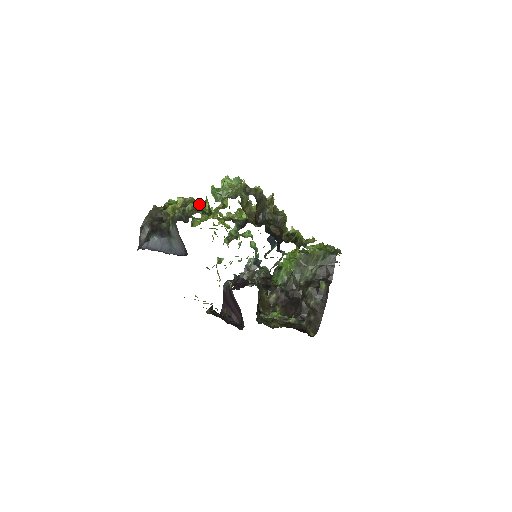
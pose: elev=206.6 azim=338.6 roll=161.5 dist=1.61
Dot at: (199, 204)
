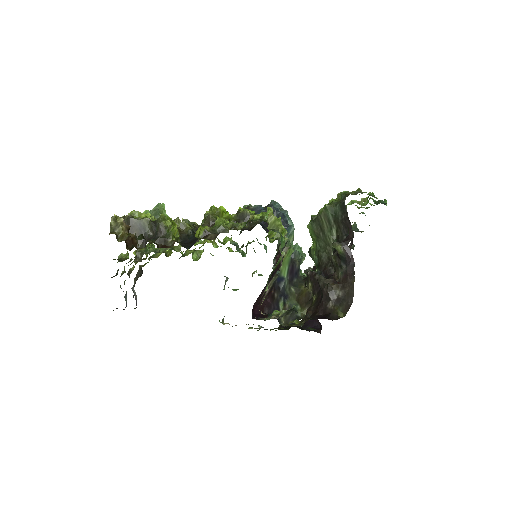
Dot at: occluded
